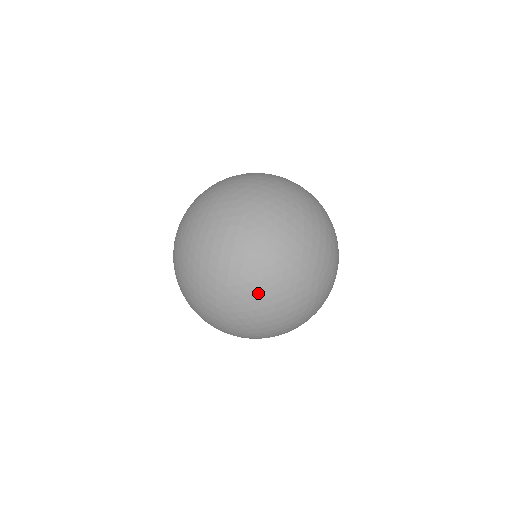
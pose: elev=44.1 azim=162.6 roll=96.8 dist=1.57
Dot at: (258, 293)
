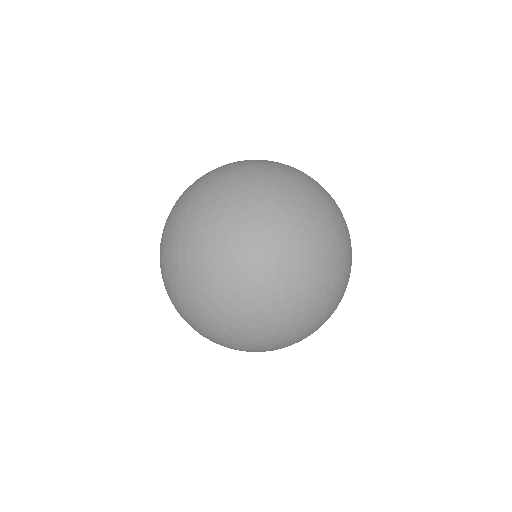
Dot at: (262, 311)
